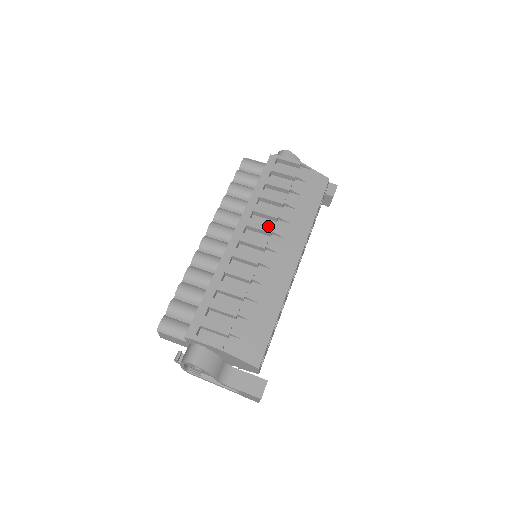
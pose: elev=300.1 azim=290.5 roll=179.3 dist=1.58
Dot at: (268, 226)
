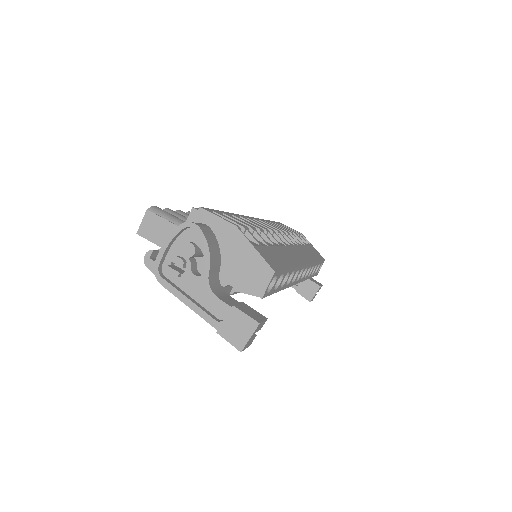
Dot at: (281, 230)
